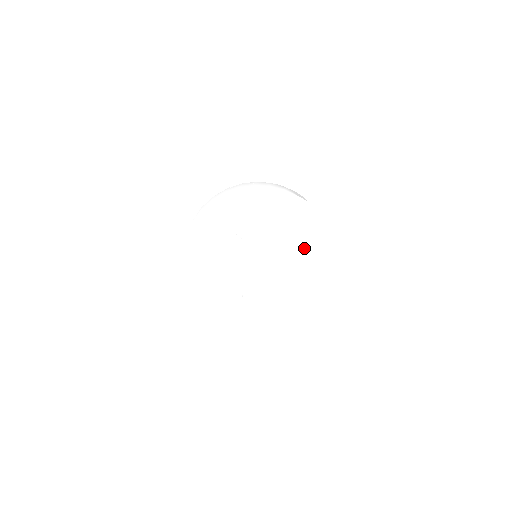
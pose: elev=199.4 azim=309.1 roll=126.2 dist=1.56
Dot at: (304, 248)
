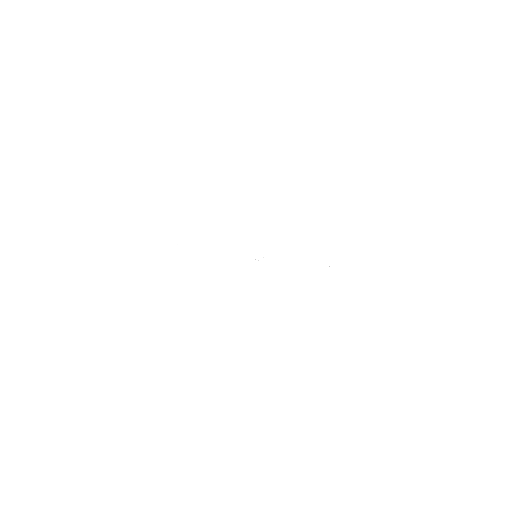
Dot at: (297, 212)
